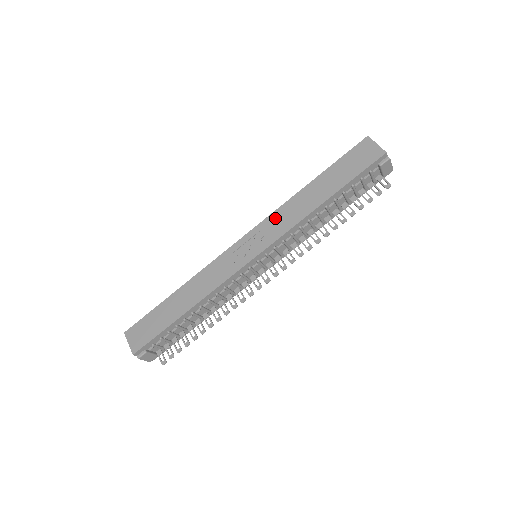
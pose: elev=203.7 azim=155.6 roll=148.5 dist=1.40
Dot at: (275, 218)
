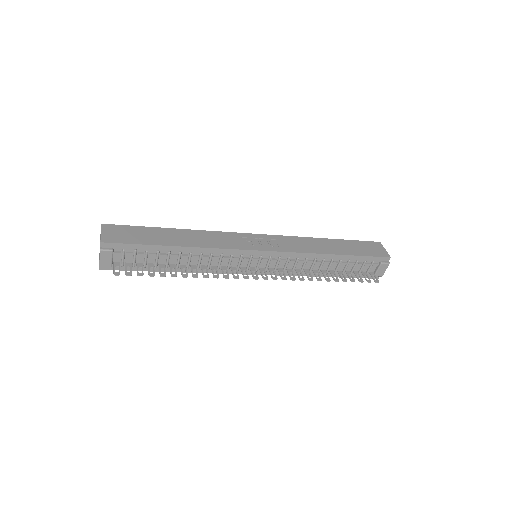
Dot at: (292, 240)
